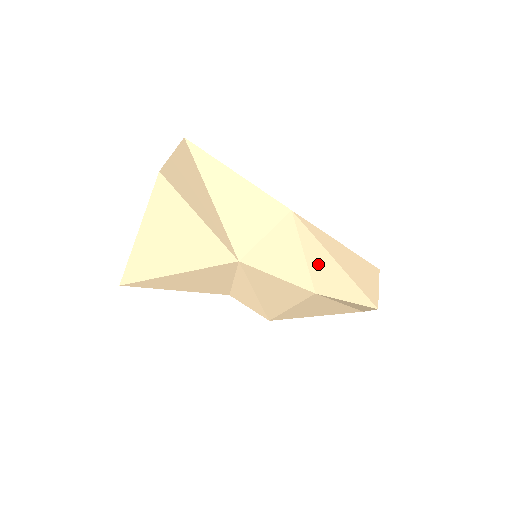
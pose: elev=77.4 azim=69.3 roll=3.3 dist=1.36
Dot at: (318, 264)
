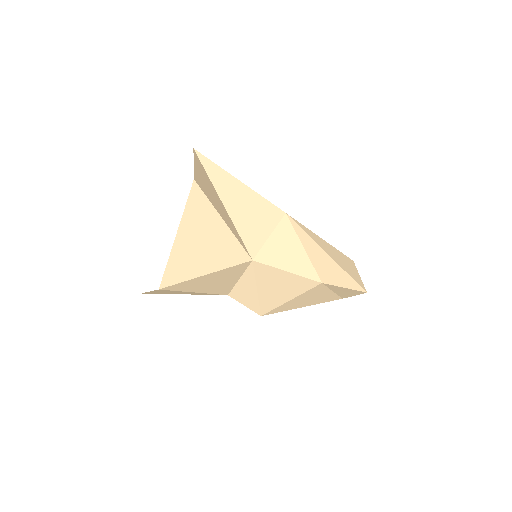
Dot at: (317, 258)
